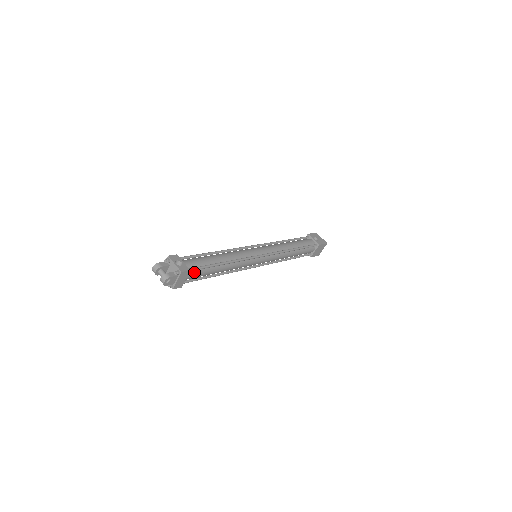
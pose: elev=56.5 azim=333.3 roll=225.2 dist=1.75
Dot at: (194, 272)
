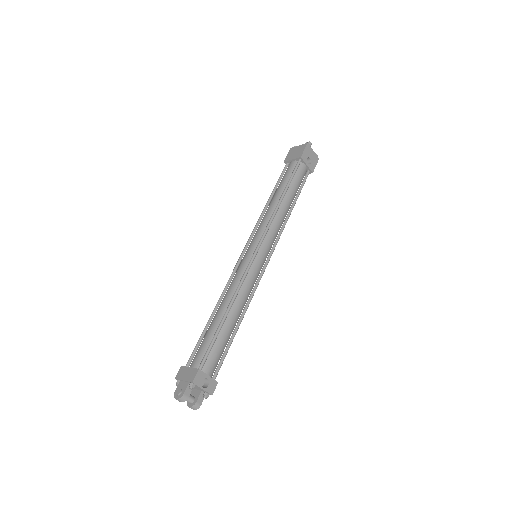
Dot at: (215, 367)
